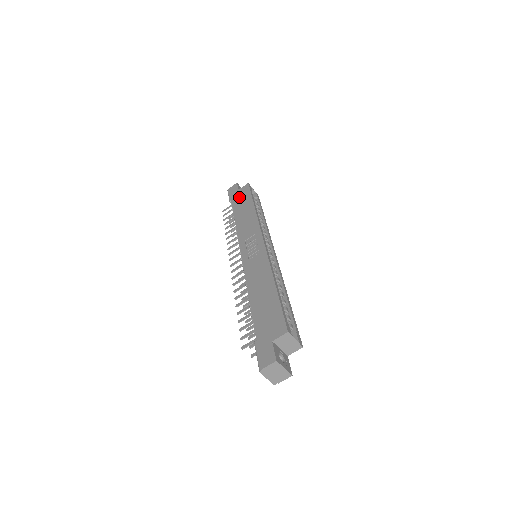
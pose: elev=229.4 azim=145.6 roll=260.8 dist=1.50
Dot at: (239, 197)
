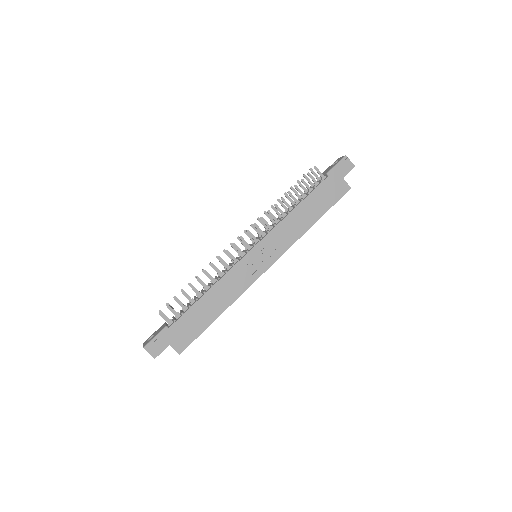
Dot at: (331, 188)
